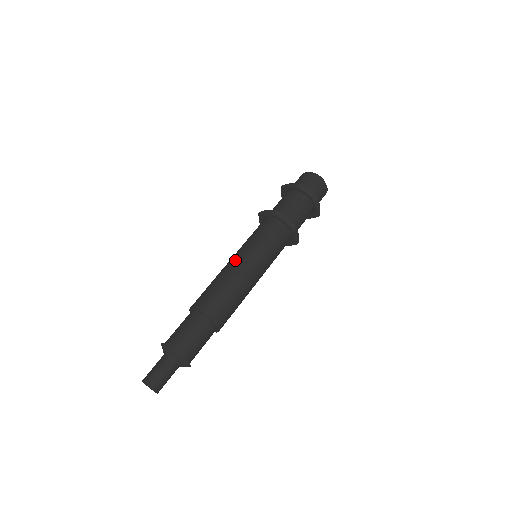
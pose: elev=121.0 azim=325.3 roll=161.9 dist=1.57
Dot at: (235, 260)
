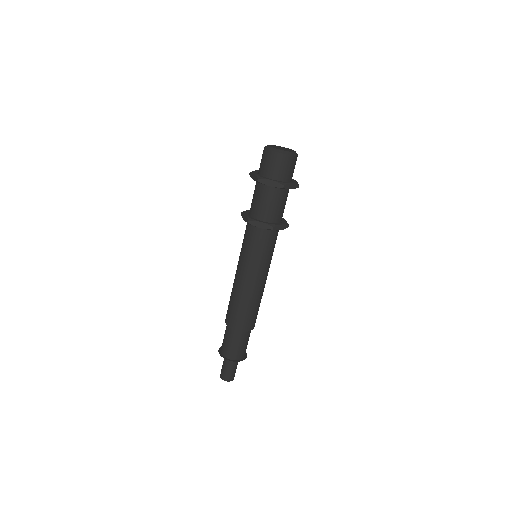
Dot at: (238, 275)
